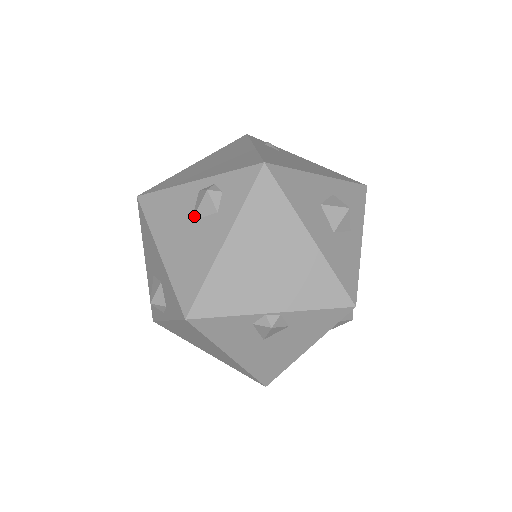
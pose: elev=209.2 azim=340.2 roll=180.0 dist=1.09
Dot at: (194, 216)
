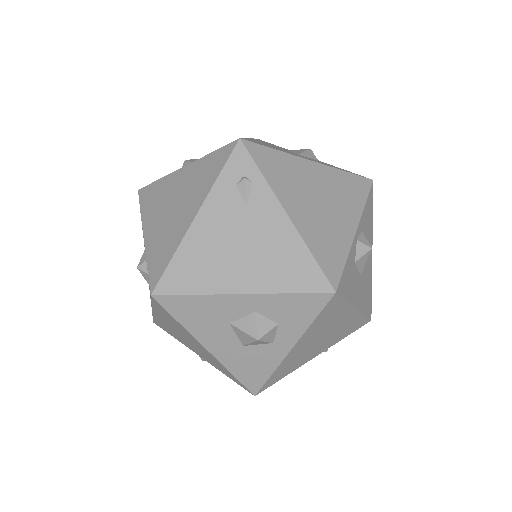
Dot at: occluded
